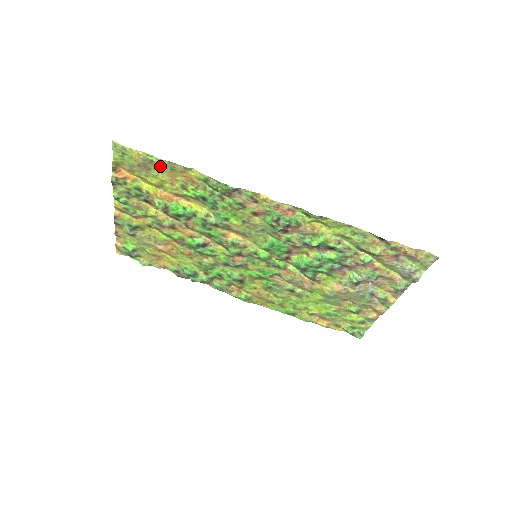
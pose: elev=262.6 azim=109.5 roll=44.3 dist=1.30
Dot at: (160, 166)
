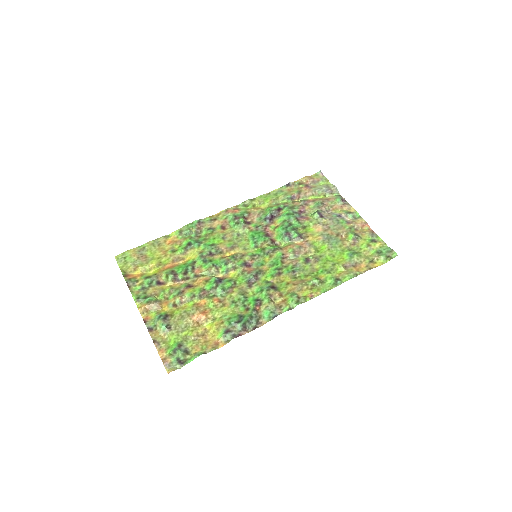
Dot at: (151, 248)
